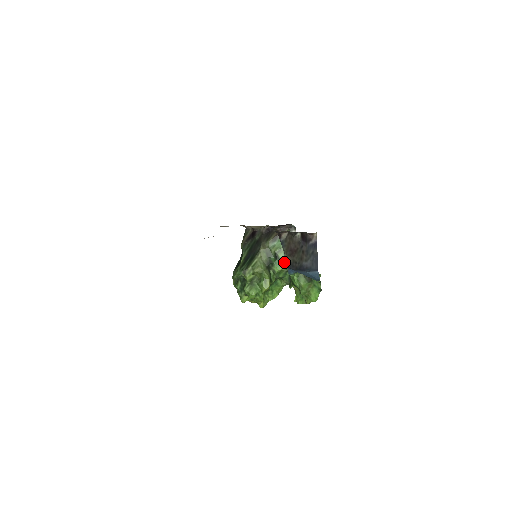
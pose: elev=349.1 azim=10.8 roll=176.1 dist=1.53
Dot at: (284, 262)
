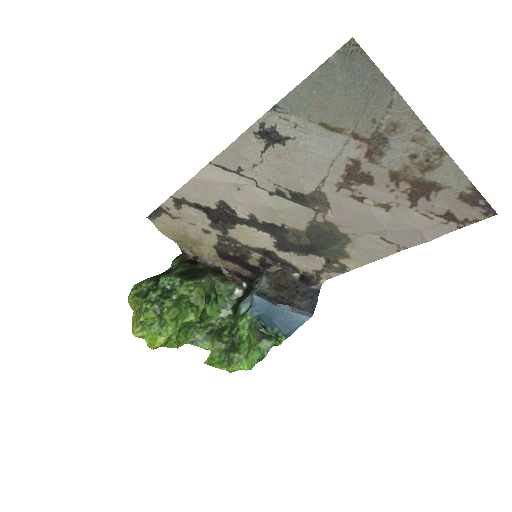
Dot at: (263, 292)
